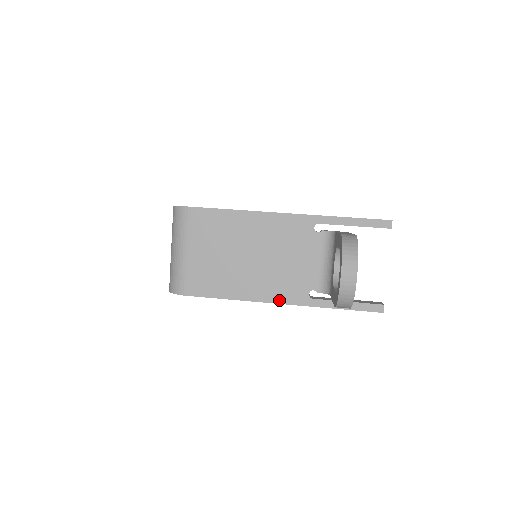
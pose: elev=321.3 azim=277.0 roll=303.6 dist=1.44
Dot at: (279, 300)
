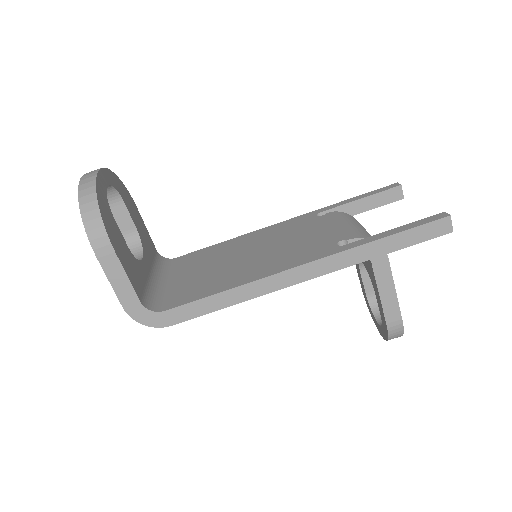
Dot at: occluded
